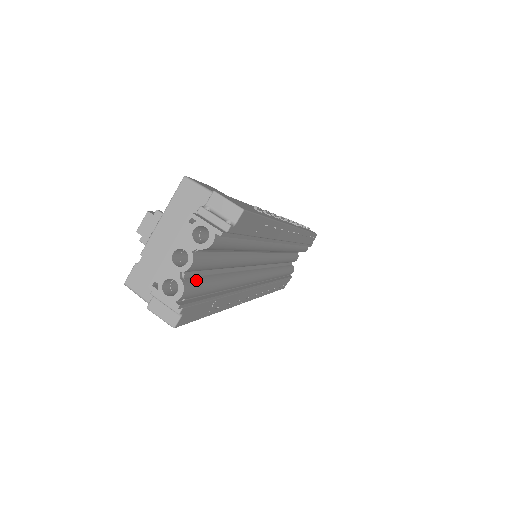
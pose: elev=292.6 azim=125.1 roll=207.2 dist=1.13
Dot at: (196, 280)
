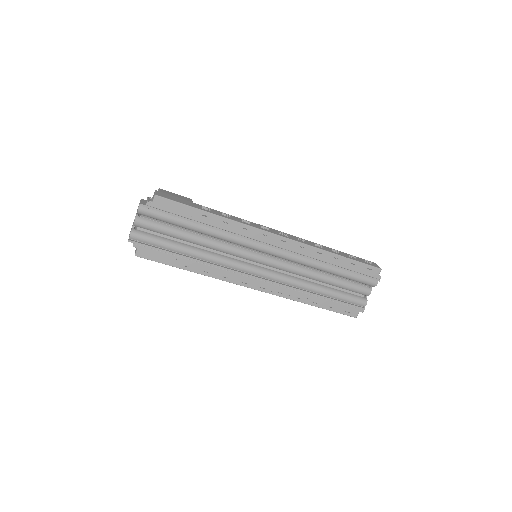
Dot at: (148, 234)
